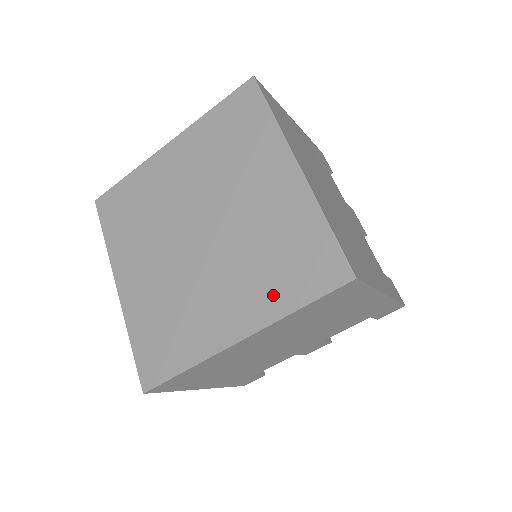
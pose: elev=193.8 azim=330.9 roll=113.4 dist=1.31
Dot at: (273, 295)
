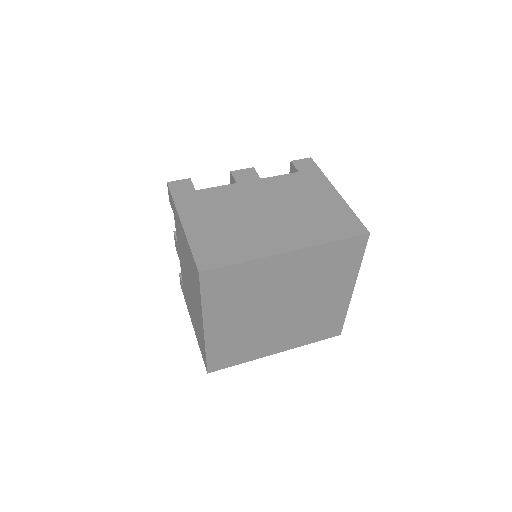
Dot at: (304, 338)
